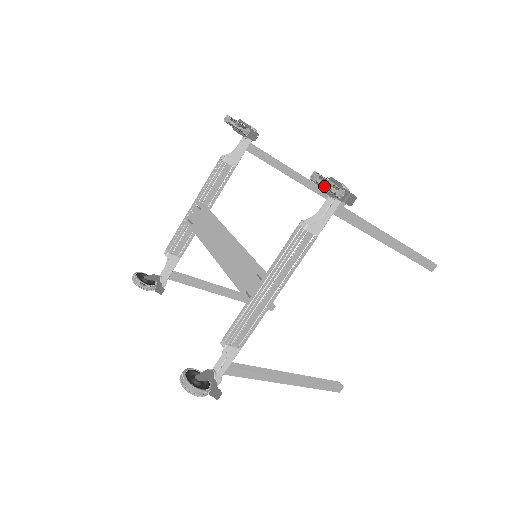
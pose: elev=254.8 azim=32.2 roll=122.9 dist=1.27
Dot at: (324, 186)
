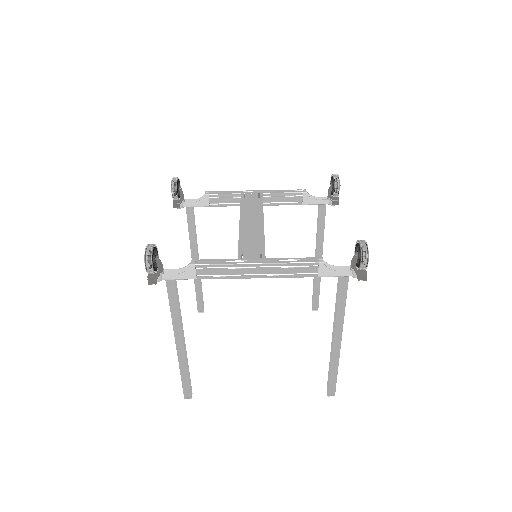
Dot at: (363, 250)
